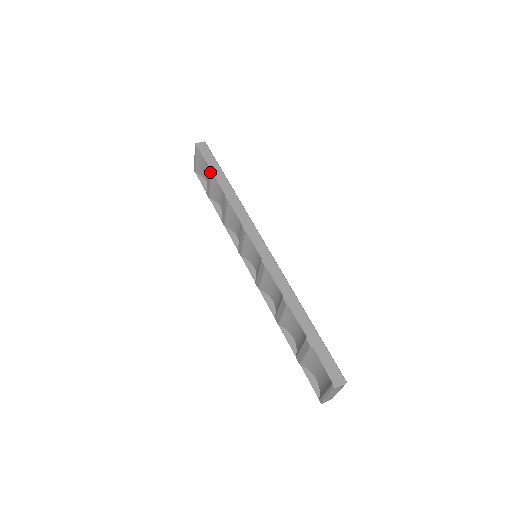
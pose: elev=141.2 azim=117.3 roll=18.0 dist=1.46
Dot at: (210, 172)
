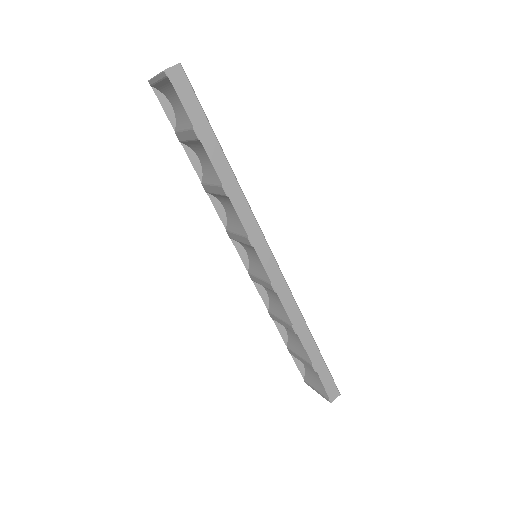
Dot at: (196, 137)
